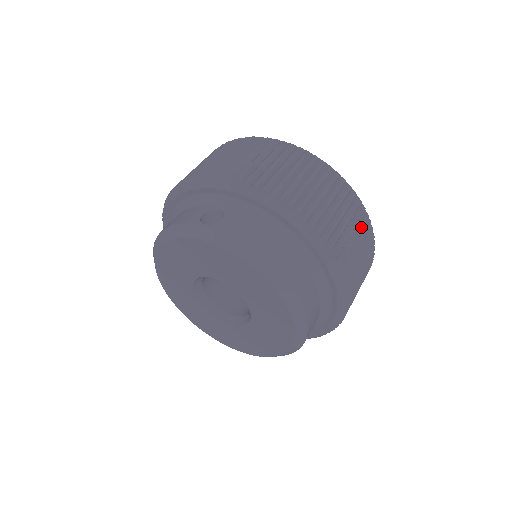
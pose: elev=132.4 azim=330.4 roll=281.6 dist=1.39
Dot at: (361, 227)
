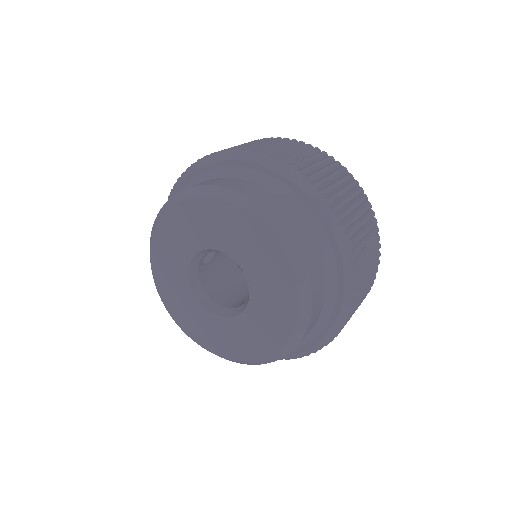
Dot at: (294, 145)
